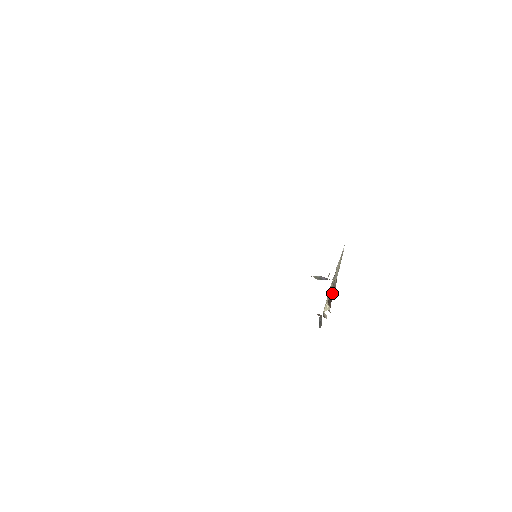
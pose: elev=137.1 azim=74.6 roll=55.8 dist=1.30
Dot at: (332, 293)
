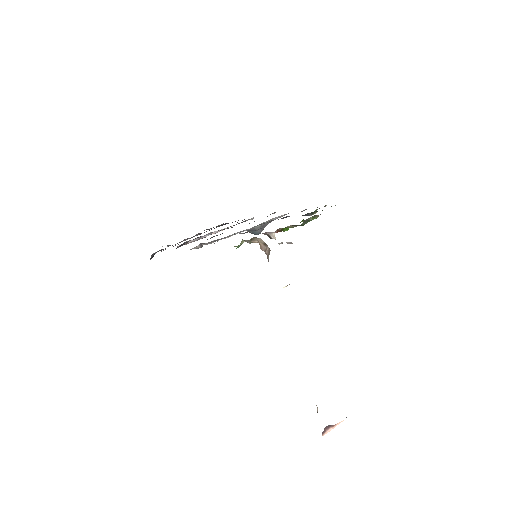
Dot at: occluded
